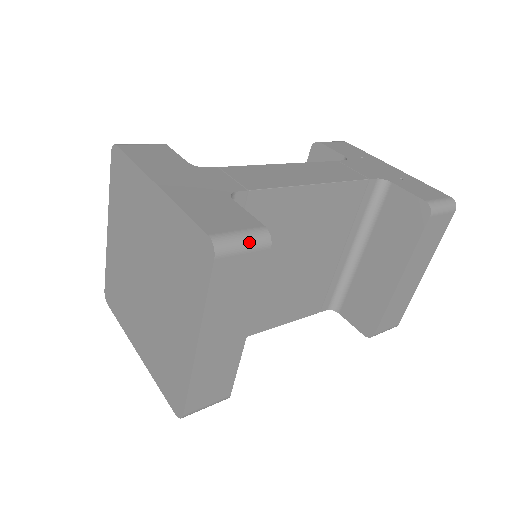
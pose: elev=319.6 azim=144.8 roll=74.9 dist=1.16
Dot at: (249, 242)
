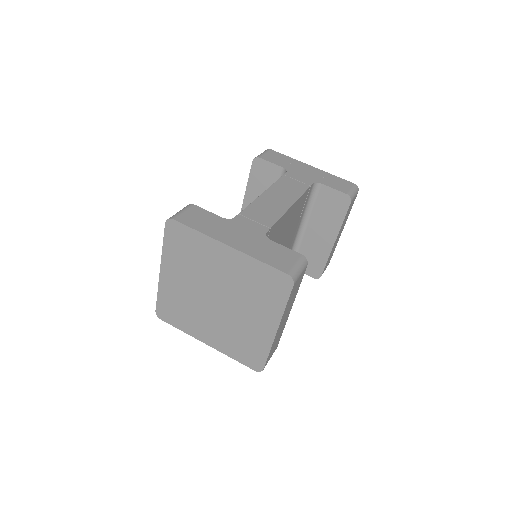
Dot at: (302, 268)
